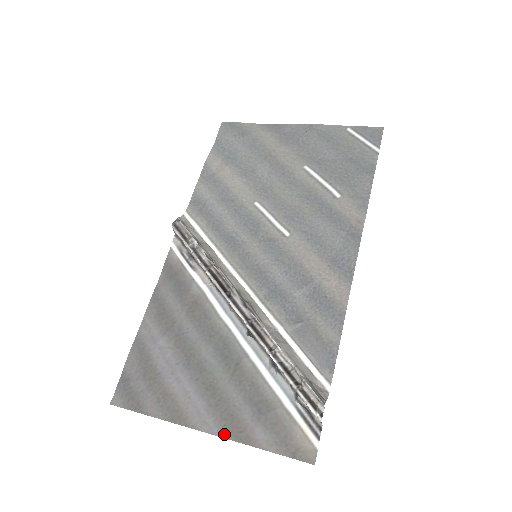
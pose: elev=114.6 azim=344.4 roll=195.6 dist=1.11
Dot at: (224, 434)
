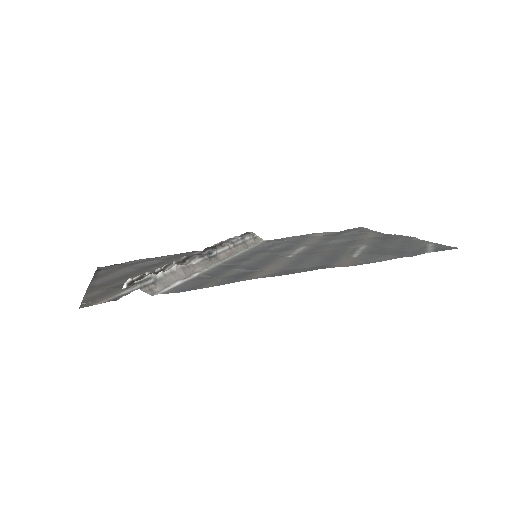
Dot at: (91, 286)
